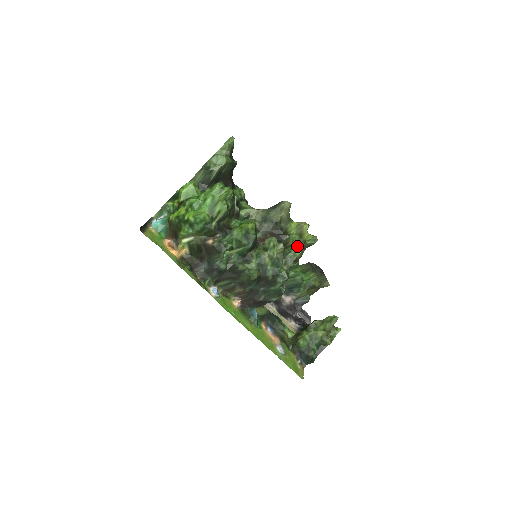
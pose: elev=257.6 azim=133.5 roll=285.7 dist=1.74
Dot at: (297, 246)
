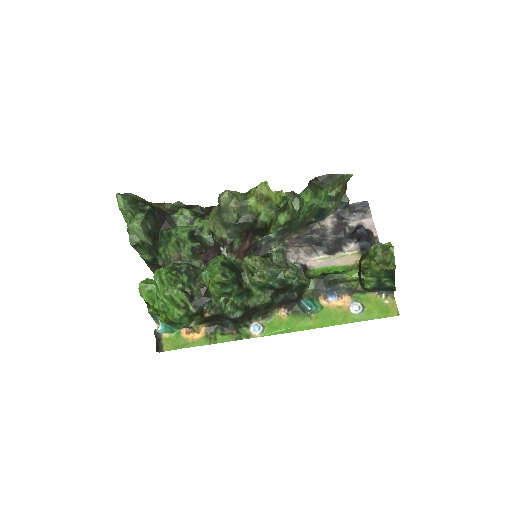
Dot at: (277, 214)
